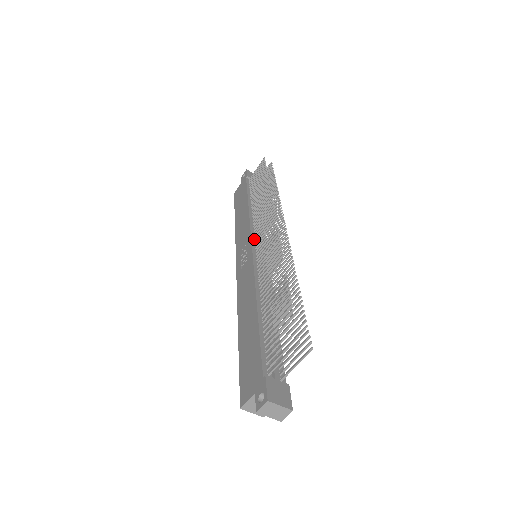
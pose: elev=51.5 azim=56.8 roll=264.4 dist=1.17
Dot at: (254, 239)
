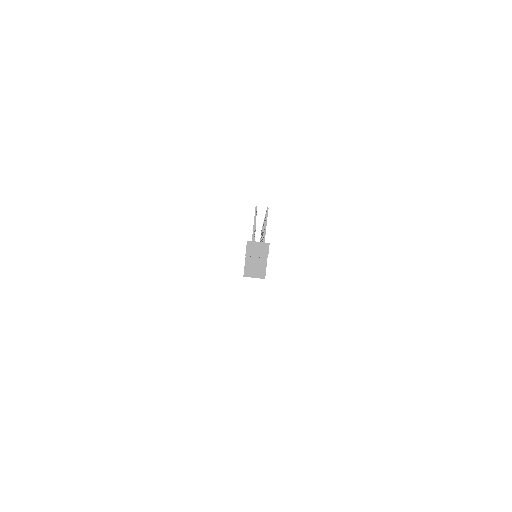
Dot at: occluded
